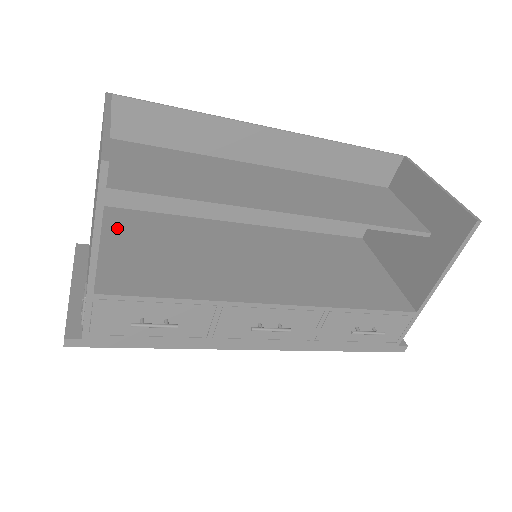
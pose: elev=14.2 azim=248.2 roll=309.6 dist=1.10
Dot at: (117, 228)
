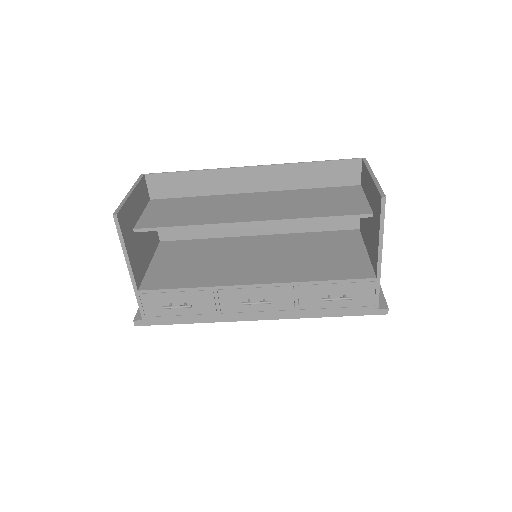
Dot at: (165, 253)
